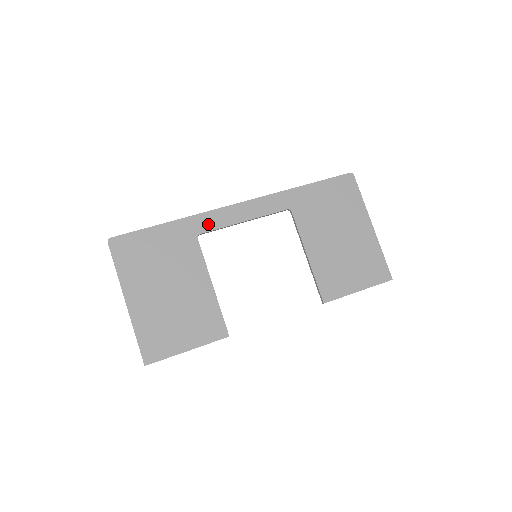
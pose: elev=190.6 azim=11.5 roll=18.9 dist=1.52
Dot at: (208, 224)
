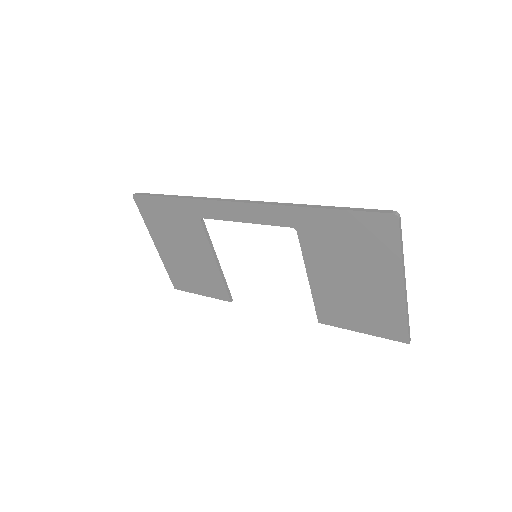
Dot at: (209, 212)
